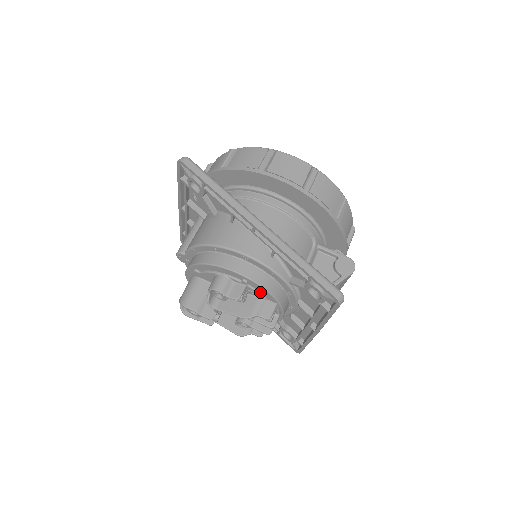
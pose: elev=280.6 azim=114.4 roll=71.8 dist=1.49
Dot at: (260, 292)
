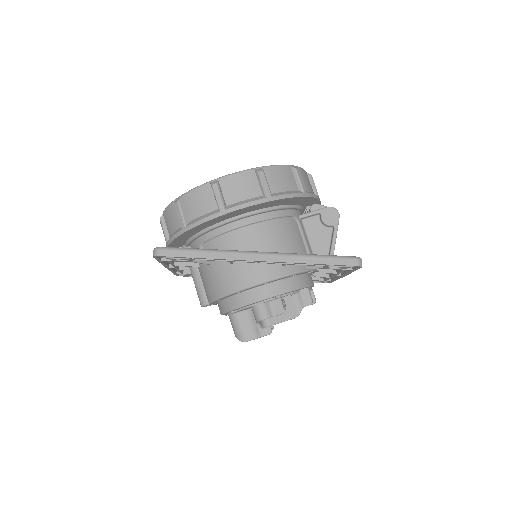
Dot at: (292, 292)
